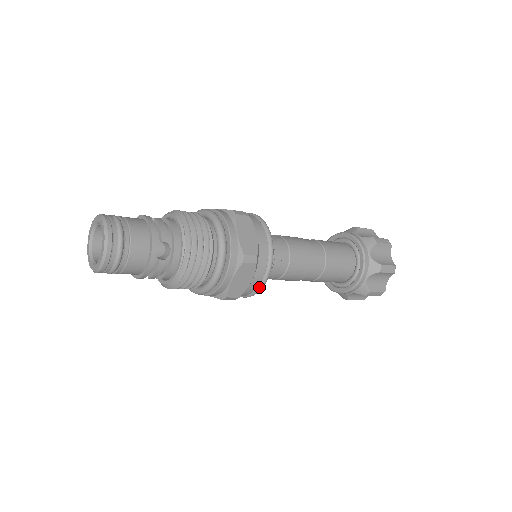
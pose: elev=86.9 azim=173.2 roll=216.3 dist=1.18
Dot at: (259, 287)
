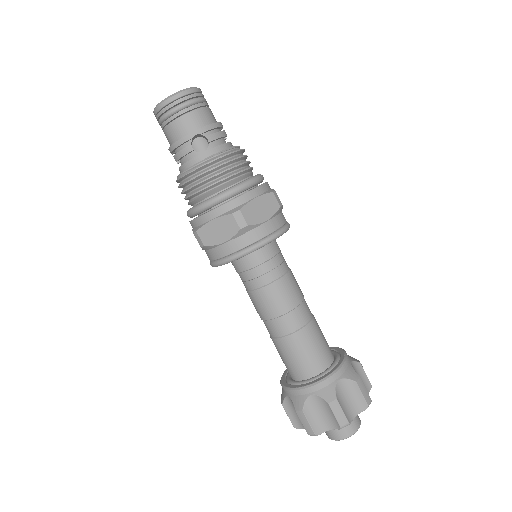
Dot at: (225, 258)
